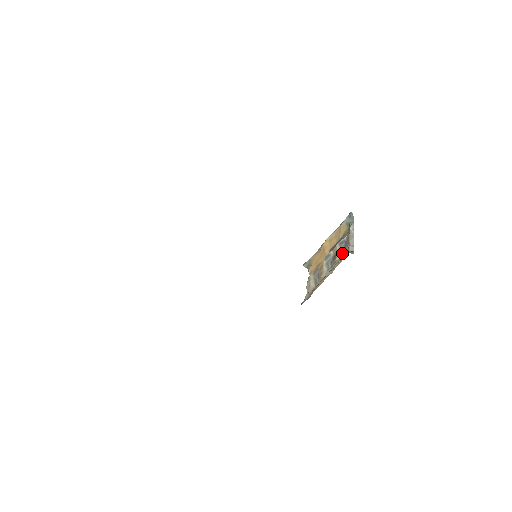
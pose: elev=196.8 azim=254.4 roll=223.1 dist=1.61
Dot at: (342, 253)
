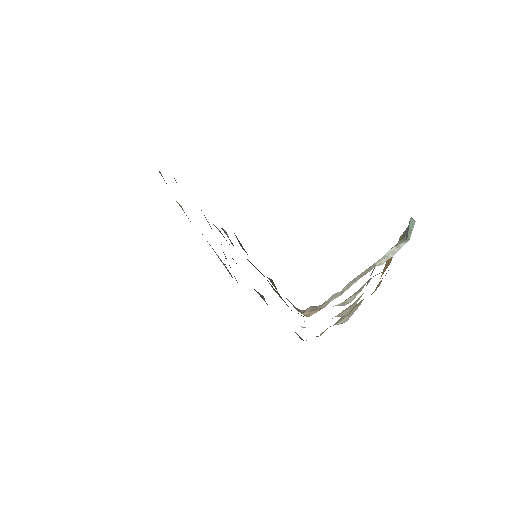
Dot at: (356, 293)
